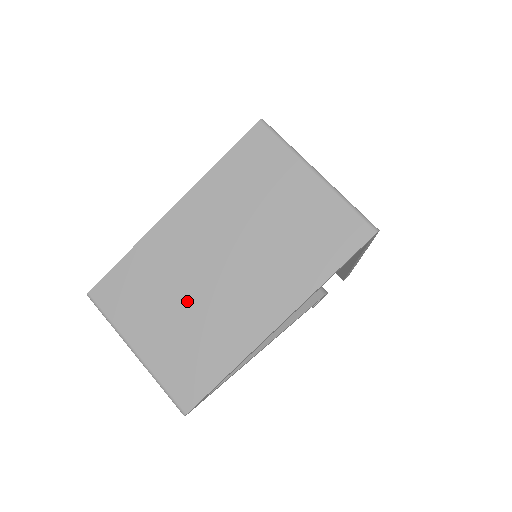
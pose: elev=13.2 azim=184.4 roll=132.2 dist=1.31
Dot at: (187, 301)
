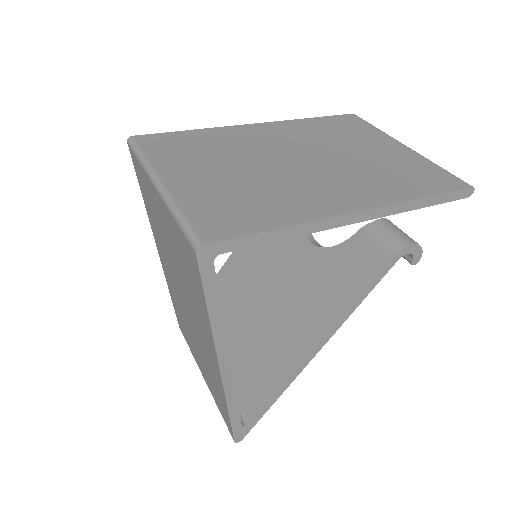
Dot at: (194, 338)
